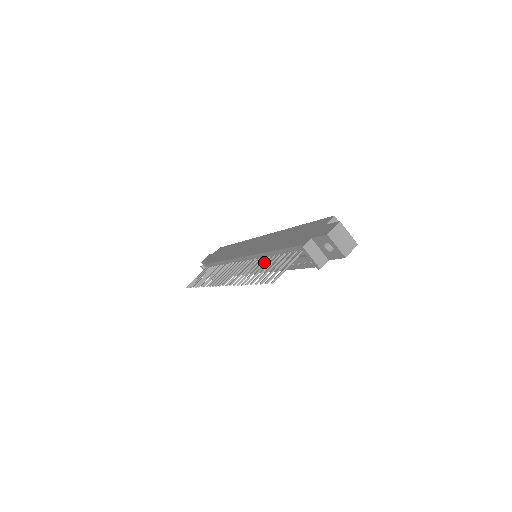
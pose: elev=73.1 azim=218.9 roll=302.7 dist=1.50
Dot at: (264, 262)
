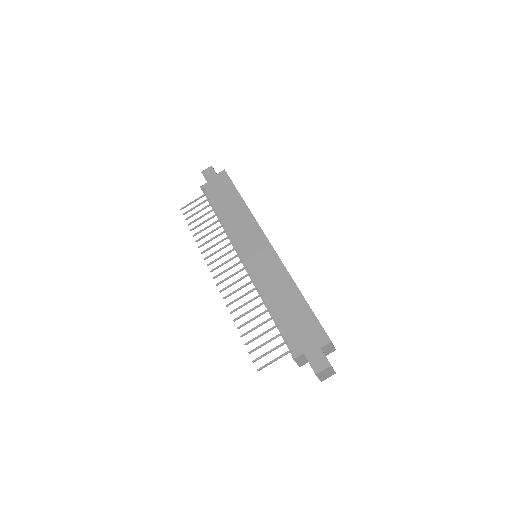
Dot at: occluded
